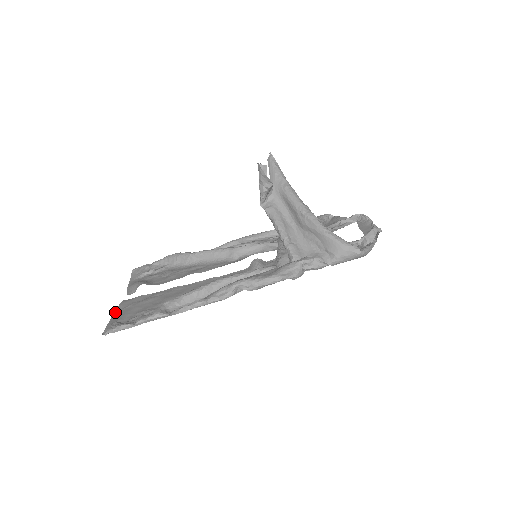
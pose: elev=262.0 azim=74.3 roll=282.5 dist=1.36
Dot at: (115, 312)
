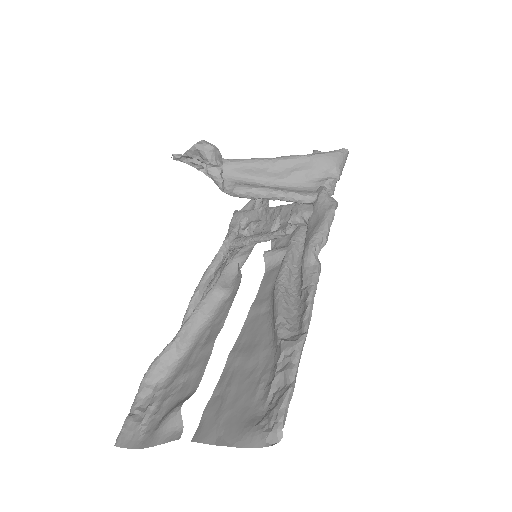
Dot at: (218, 444)
